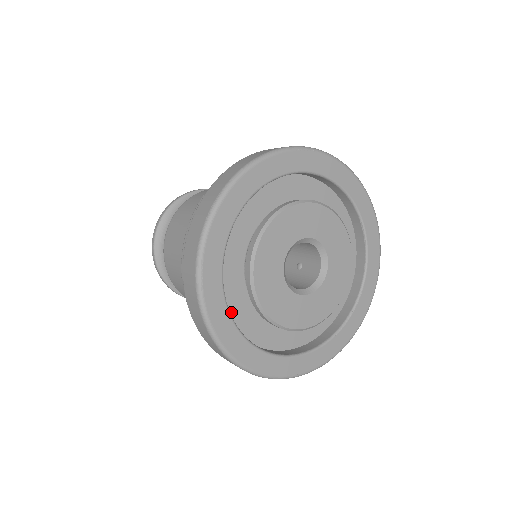
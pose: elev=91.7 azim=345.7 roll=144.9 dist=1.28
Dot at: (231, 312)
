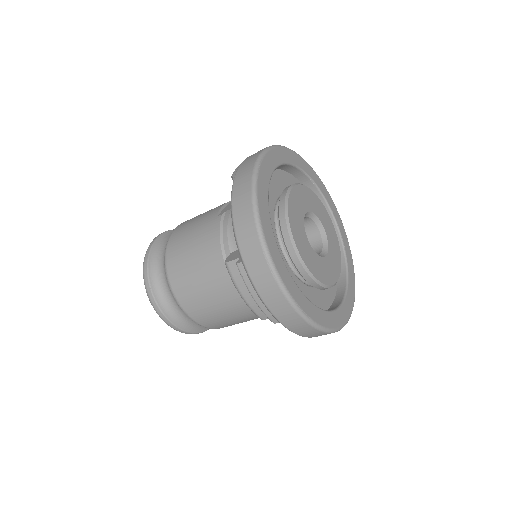
Dot at: occluded
